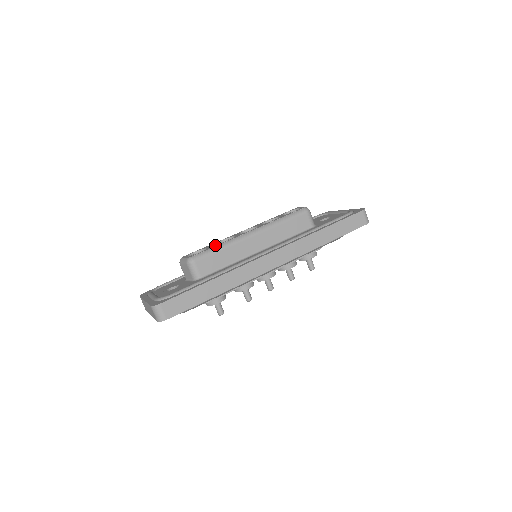
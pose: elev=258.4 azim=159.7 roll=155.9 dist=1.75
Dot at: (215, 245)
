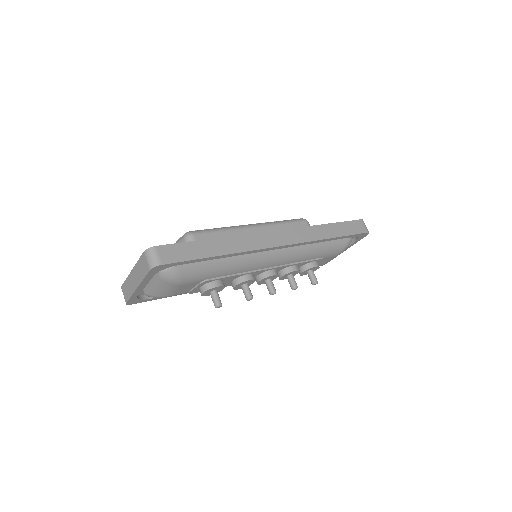
Dot at: occluded
